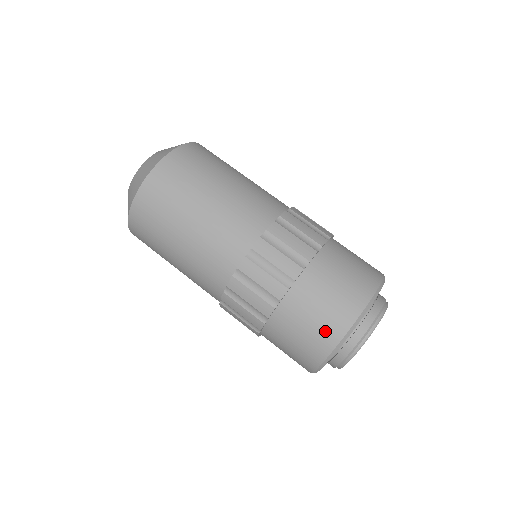
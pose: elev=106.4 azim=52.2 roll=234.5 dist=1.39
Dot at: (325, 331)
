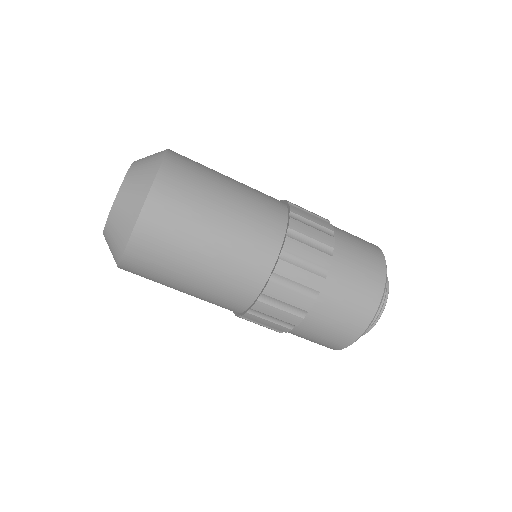
Dot at: occluded
